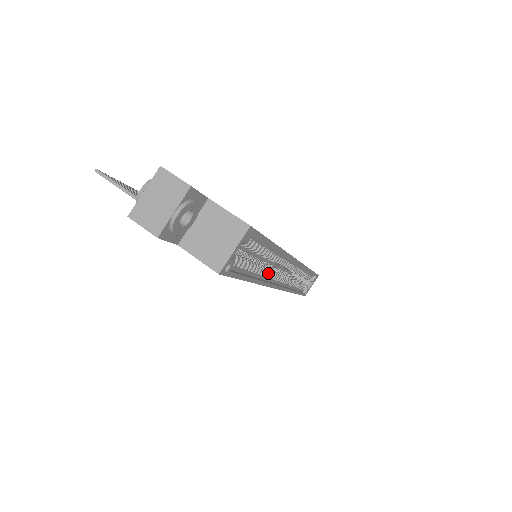
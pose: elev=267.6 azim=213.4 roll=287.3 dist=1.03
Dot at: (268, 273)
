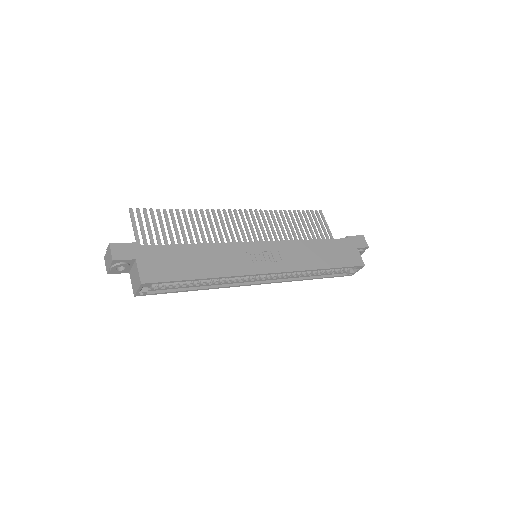
Dot at: (225, 281)
